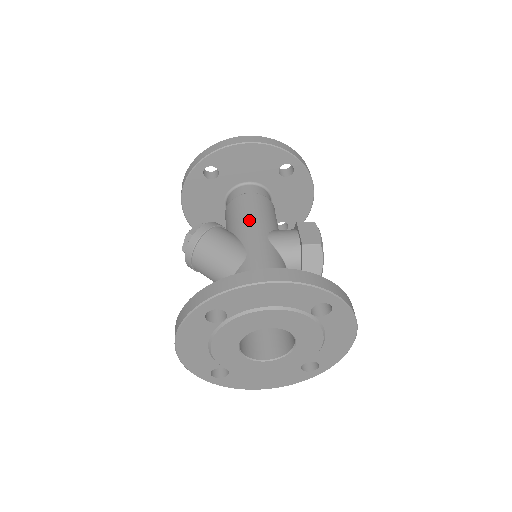
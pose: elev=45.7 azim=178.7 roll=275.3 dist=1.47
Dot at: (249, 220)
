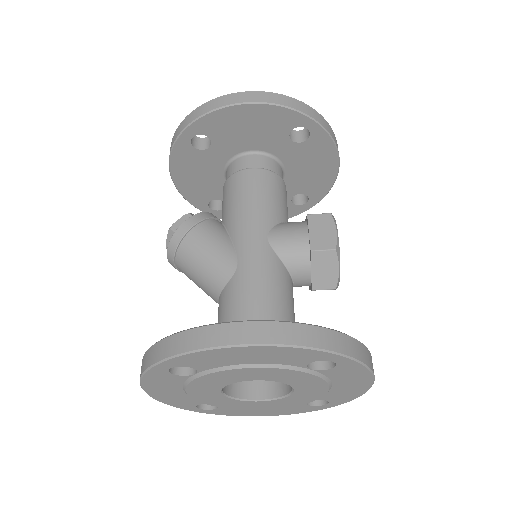
Dot at: (245, 211)
